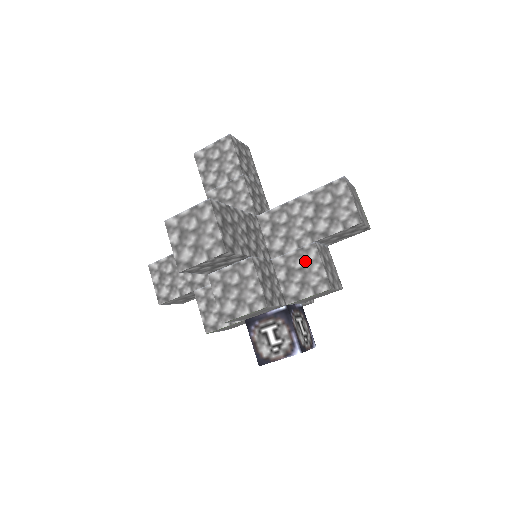
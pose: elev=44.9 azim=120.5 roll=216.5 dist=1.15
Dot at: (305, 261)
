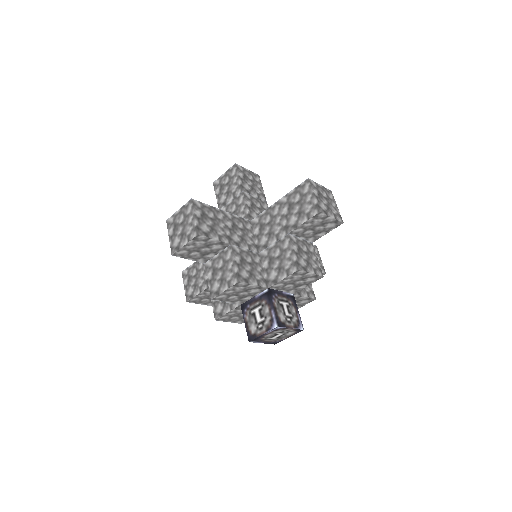
Dot at: (281, 250)
